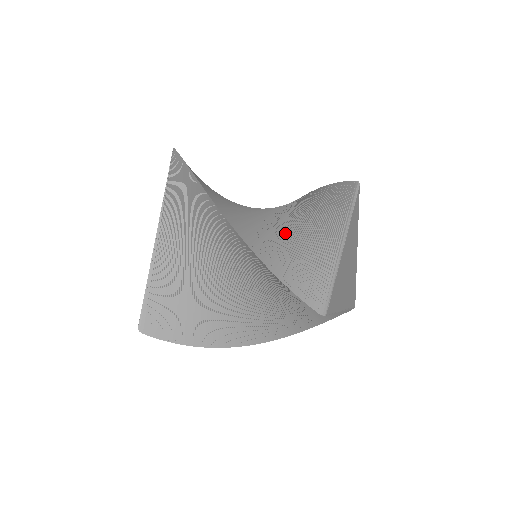
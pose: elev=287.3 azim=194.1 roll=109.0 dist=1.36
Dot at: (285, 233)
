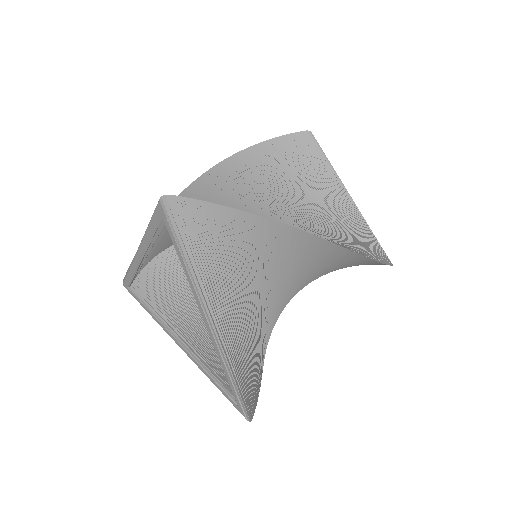
Dot at: (324, 219)
